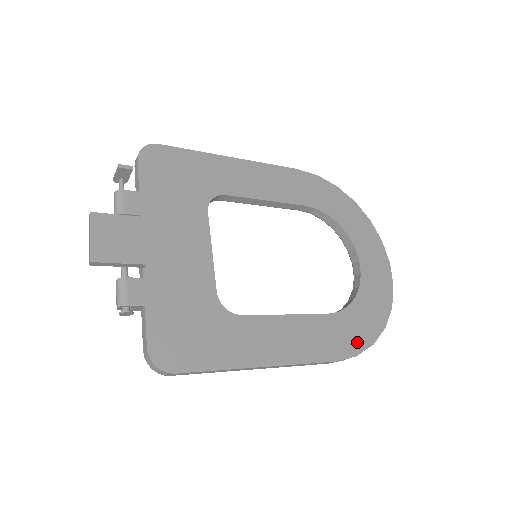
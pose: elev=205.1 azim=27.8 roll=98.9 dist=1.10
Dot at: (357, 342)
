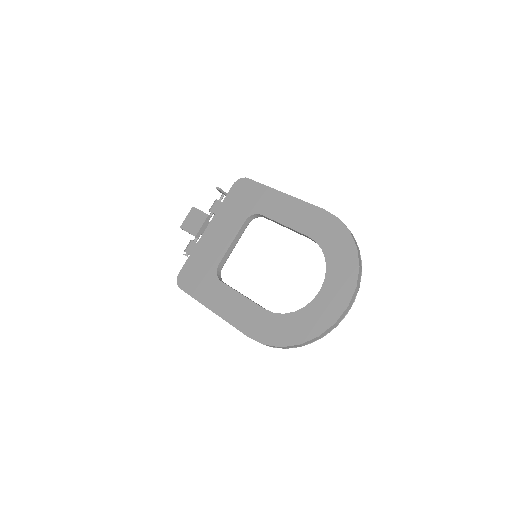
Dot at: (271, 337)
